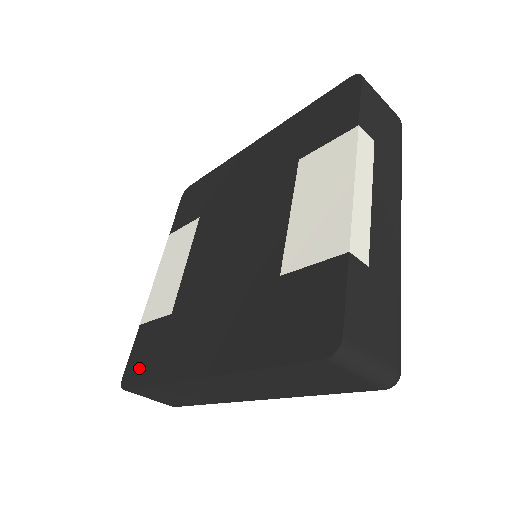
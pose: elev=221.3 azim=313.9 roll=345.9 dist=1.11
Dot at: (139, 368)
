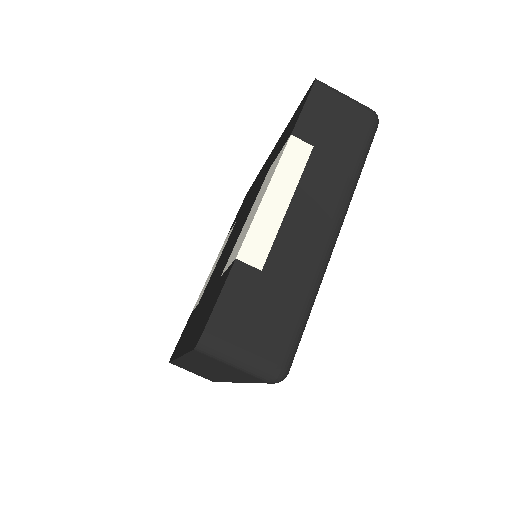
Dot at: (177, 346)
